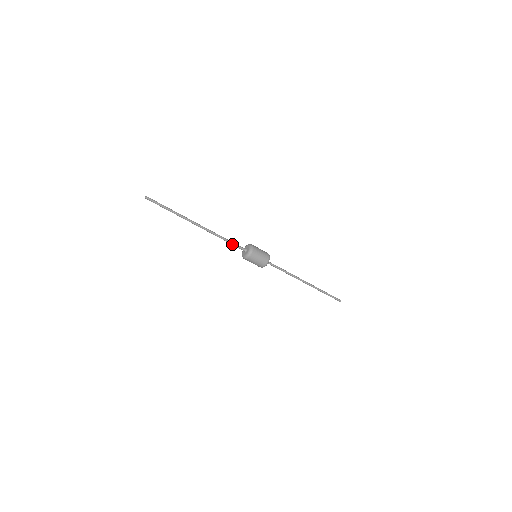
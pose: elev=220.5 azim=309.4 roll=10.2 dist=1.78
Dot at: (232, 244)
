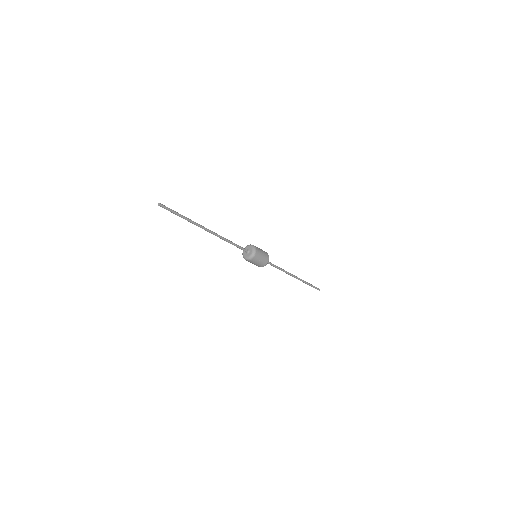
Dot at: (237, 246)
